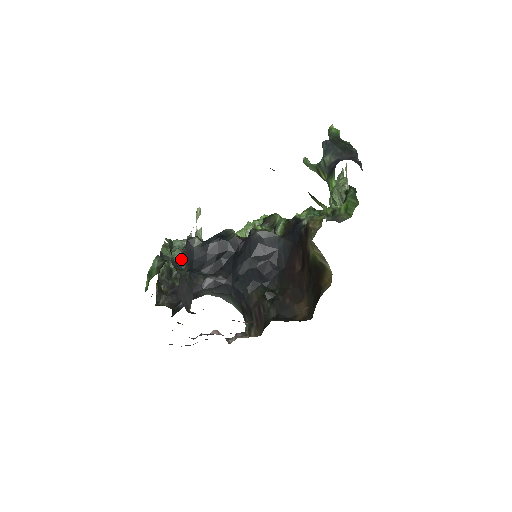
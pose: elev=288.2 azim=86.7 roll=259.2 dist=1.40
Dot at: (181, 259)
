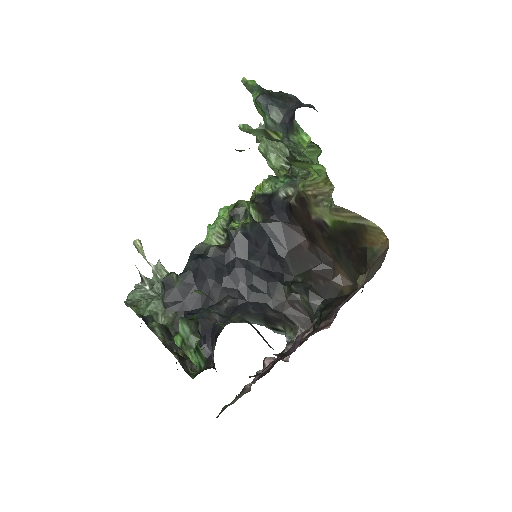
Dot at: (166, 309)
